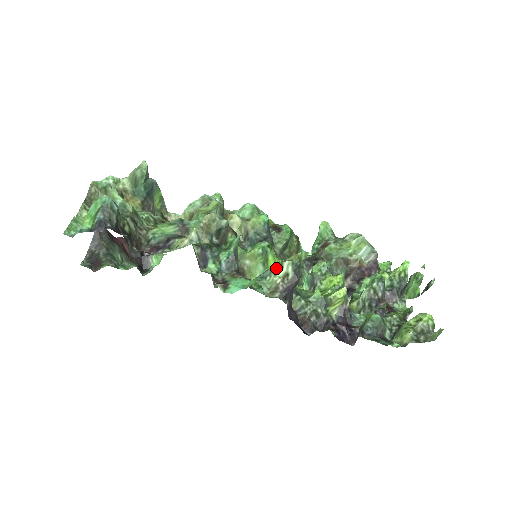
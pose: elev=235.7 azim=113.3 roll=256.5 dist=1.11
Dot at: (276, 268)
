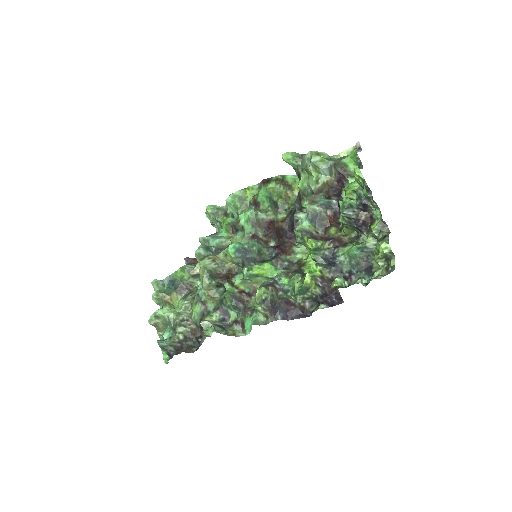
Dot at: (255, 308)
